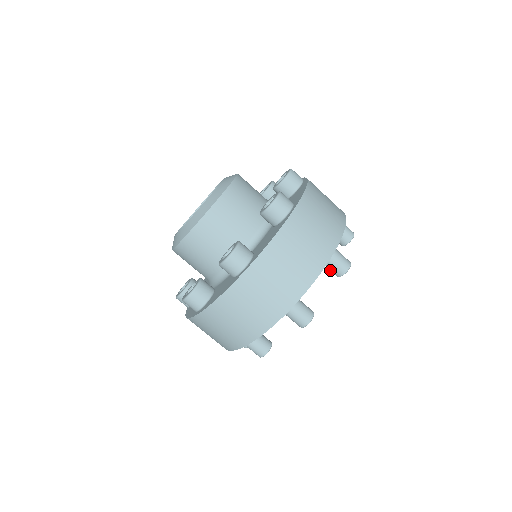
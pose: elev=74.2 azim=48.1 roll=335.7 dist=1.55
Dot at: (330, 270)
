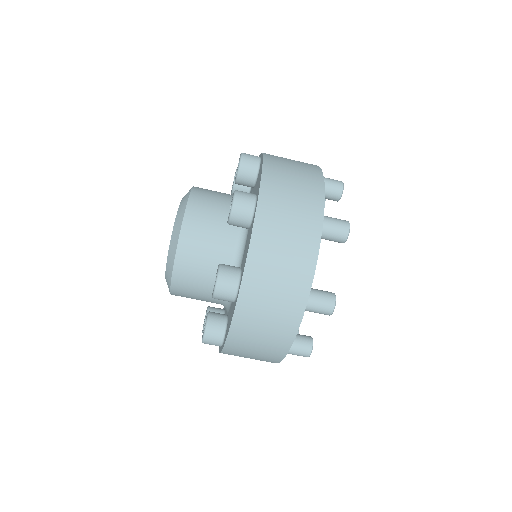
Dot at: (329, 195)
